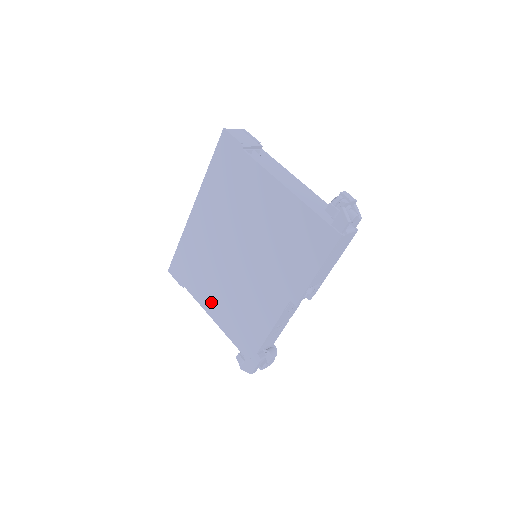
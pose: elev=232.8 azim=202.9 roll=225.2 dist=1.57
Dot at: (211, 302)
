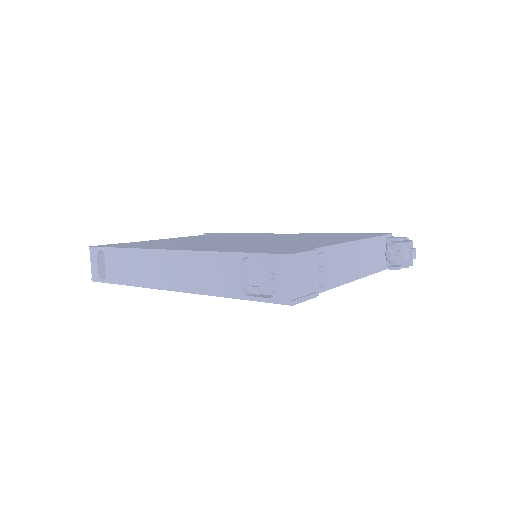
Dot at: occluded
